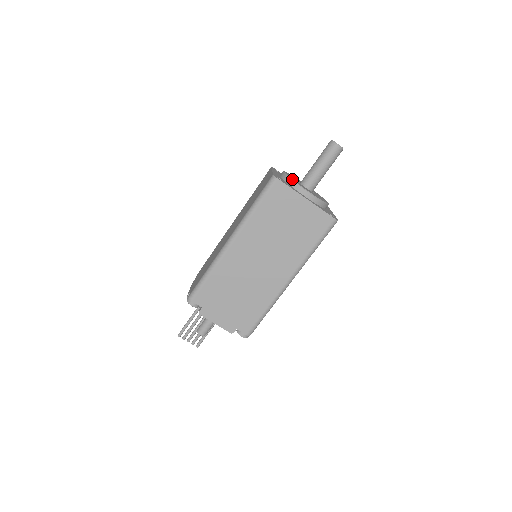
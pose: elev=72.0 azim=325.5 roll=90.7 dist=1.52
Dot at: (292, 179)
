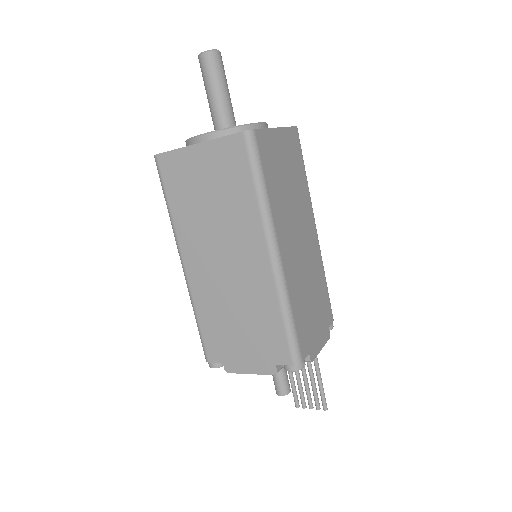
Dot at: occluded
